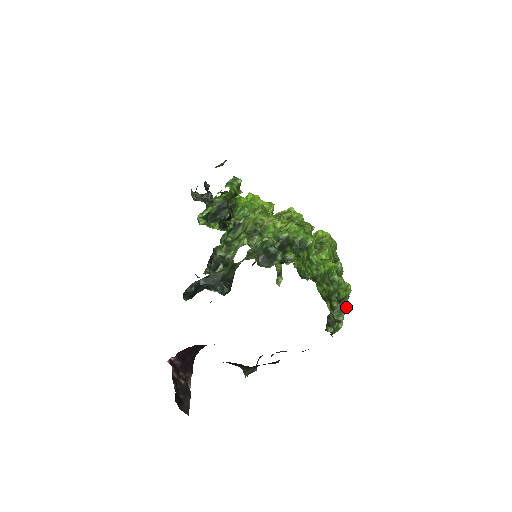
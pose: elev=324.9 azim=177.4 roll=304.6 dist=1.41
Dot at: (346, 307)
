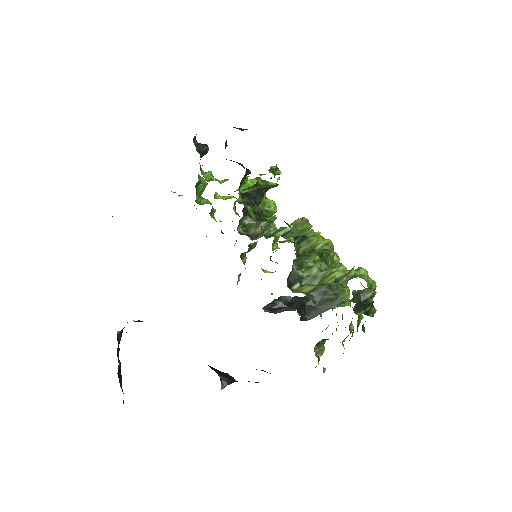
Dot at: occluded
